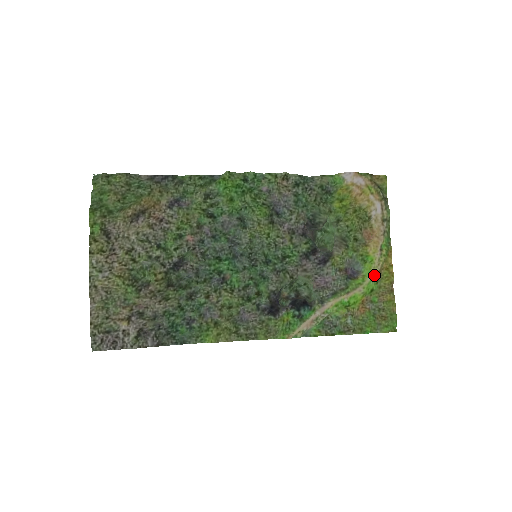
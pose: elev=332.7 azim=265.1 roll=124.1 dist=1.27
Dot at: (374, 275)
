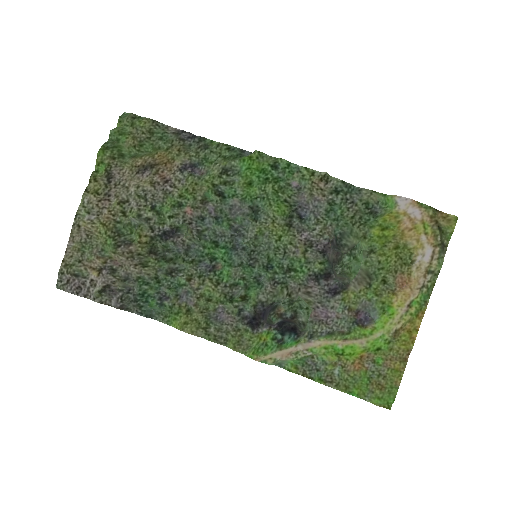
Dot at: (387, 332)
